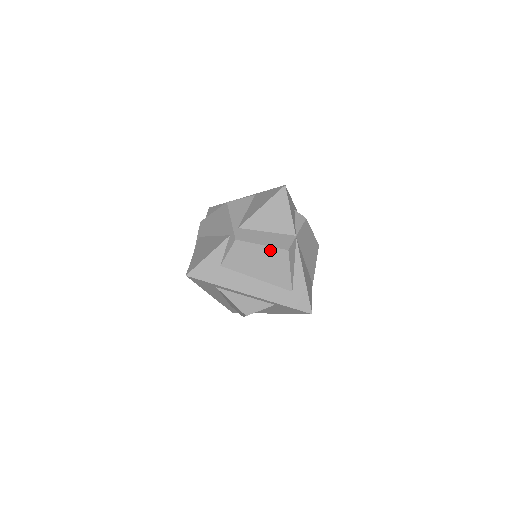
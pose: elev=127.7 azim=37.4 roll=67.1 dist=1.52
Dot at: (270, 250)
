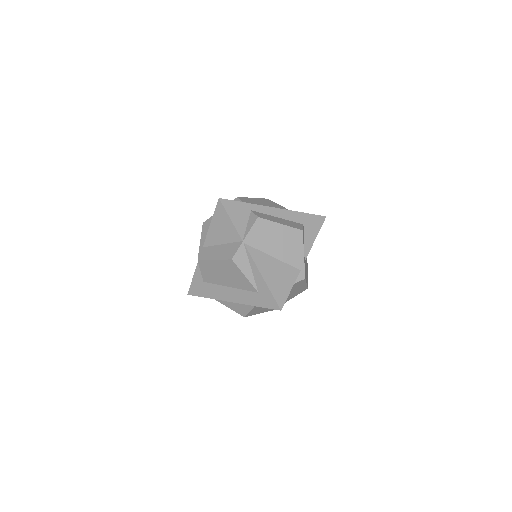
Dot at: (221, 262)
